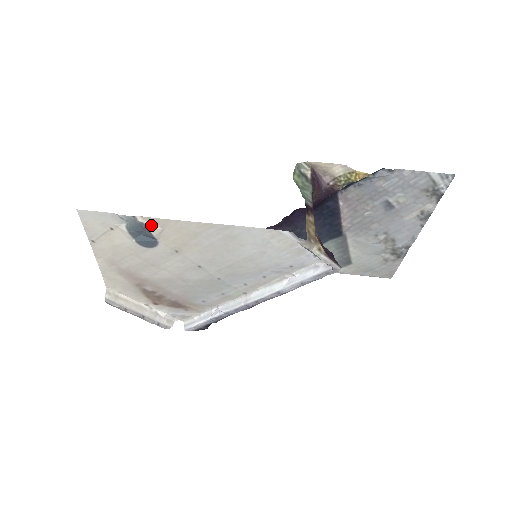
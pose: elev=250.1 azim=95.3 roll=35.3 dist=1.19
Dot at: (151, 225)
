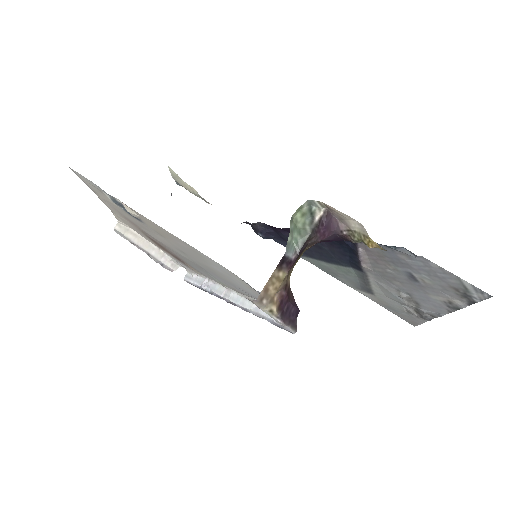
Dot at: (129, 209)
